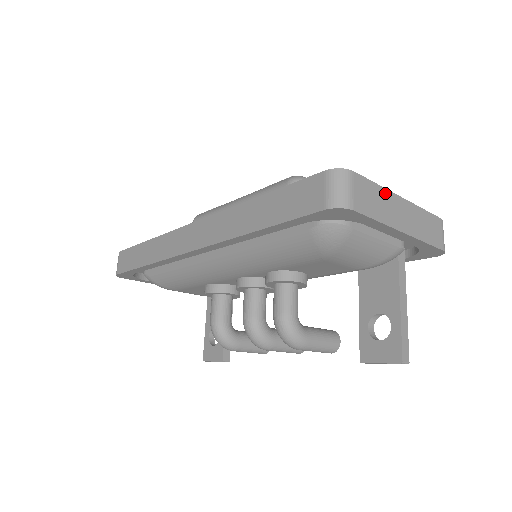
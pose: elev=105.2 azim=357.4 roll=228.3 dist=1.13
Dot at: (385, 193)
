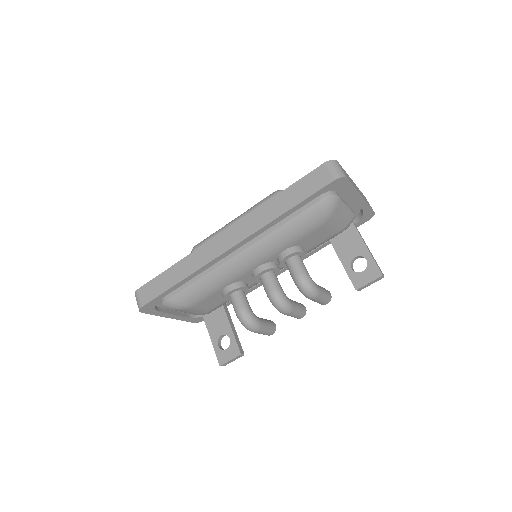
Dot at: occluded
